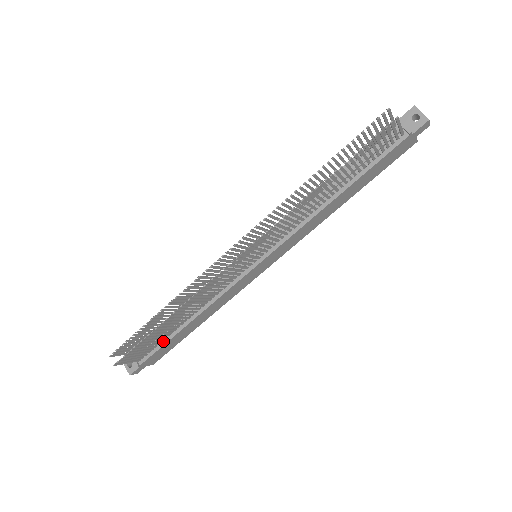
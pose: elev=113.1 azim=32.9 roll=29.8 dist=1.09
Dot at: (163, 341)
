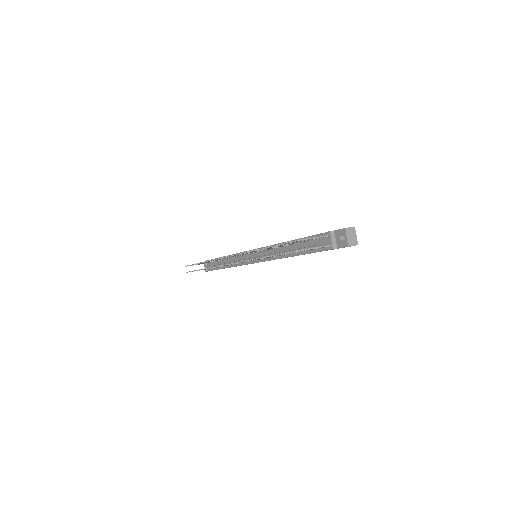
Dot at: occluded
